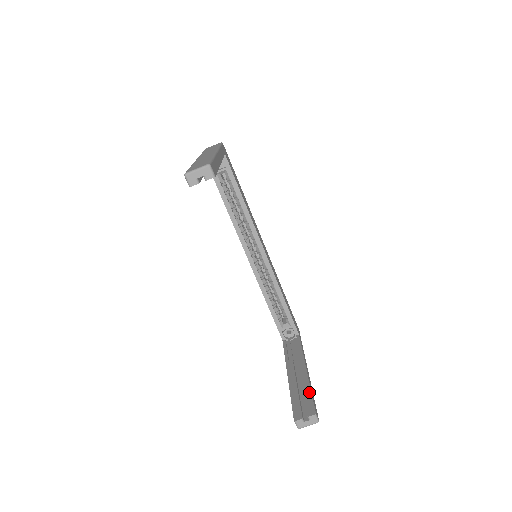
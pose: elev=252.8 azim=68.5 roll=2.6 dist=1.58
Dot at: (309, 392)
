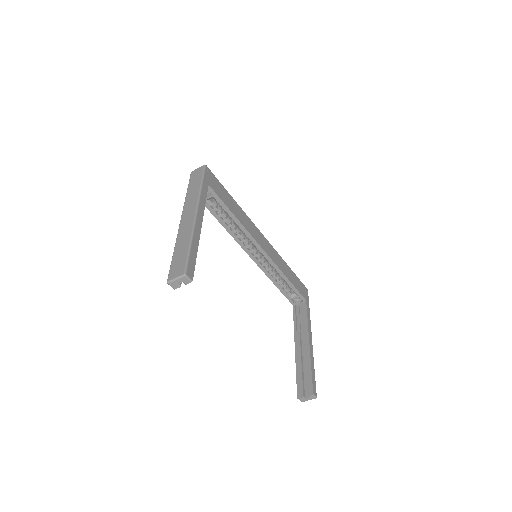
Dot at: (310, 371)
